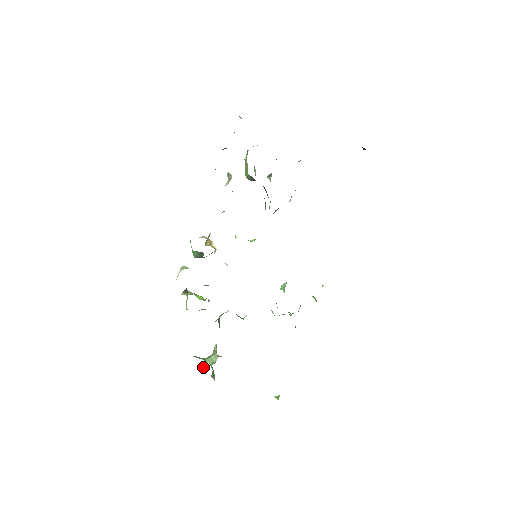
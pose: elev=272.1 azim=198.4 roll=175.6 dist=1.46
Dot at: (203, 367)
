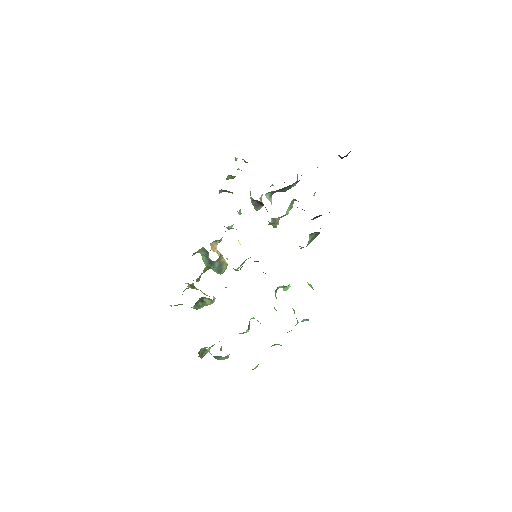
Dot at: (203, 354)
